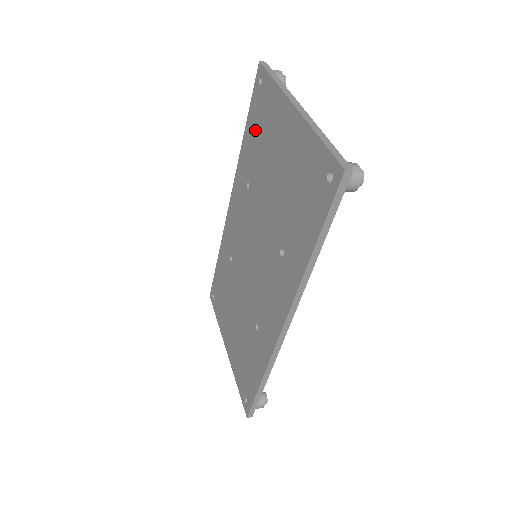
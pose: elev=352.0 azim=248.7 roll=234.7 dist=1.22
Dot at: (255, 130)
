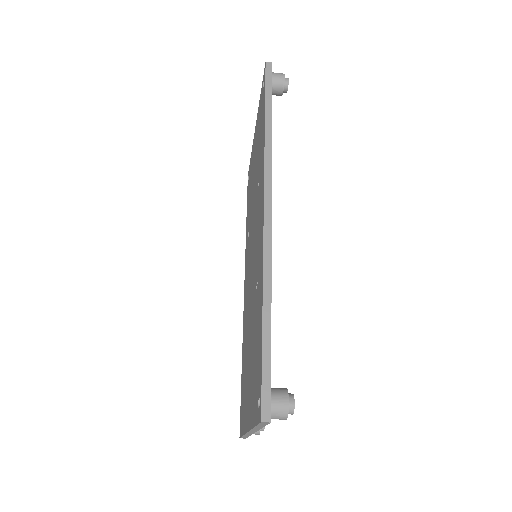
Dot at: (248, 200)
